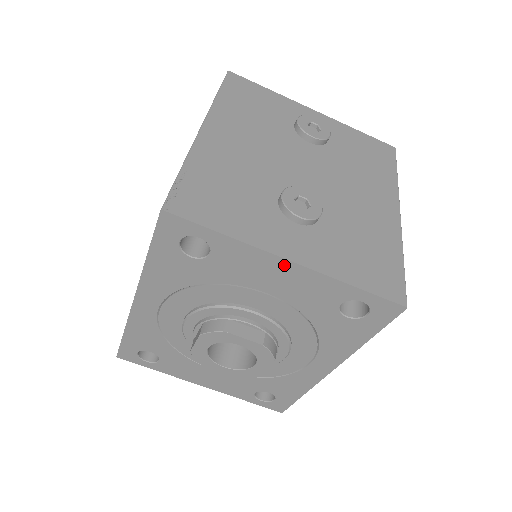
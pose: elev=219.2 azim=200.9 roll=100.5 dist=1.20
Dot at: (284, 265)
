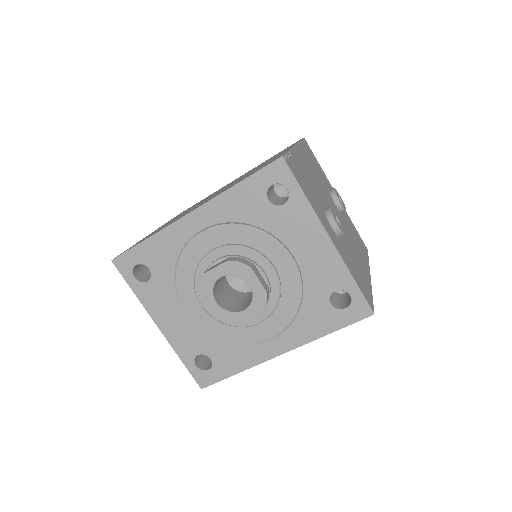
Dot at: (324, 239)
